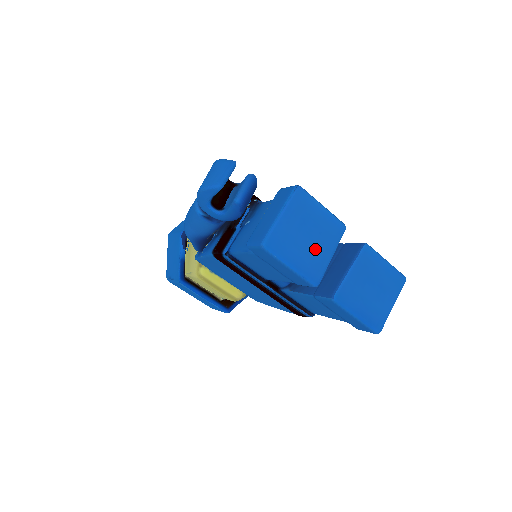
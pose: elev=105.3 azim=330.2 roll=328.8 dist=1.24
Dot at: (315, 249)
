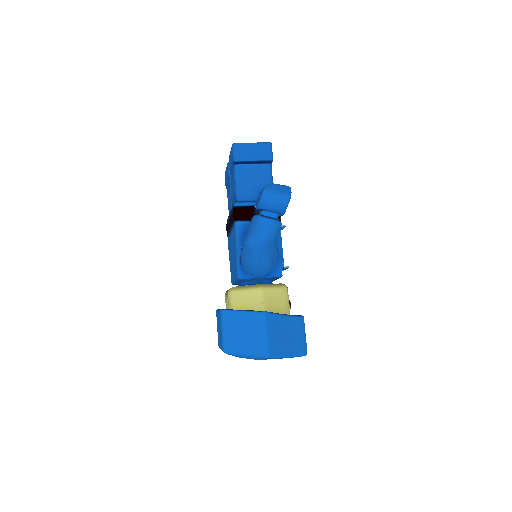
Dot at: occluded
